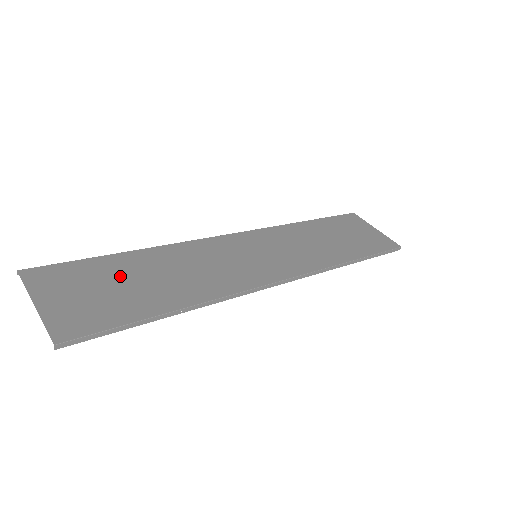
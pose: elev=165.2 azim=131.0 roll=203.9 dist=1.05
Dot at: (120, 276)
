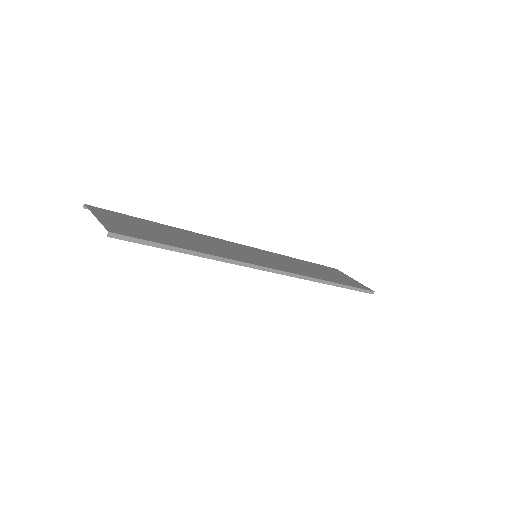
Dot at: (155, 228)
